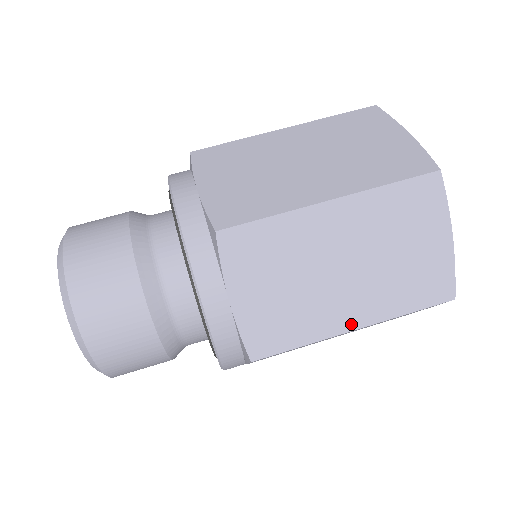
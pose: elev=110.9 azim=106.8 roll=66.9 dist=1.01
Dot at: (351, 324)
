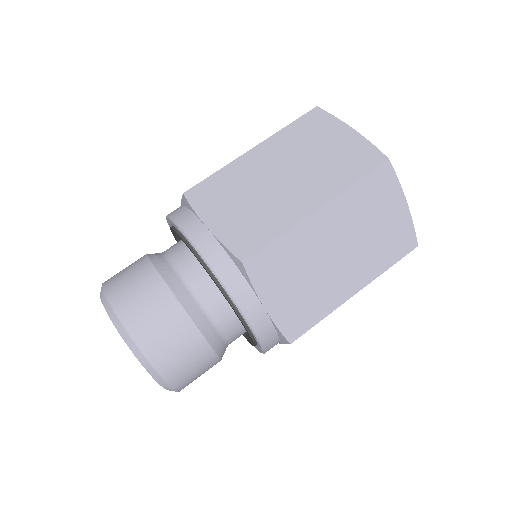
Dot at: (312, 207)
